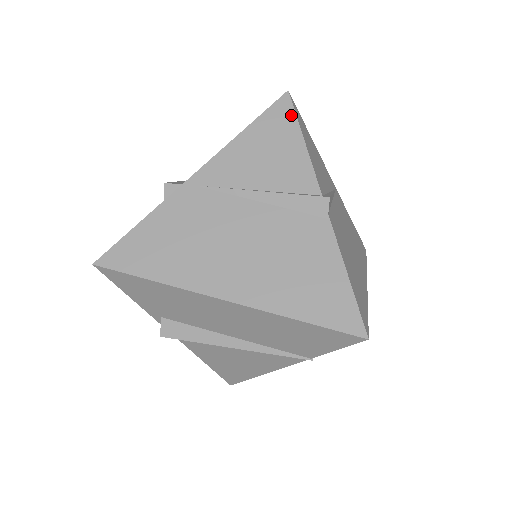
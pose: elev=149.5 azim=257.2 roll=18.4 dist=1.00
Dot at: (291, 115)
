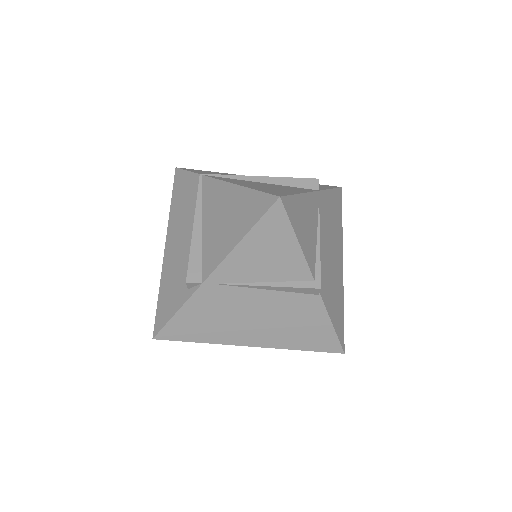
Dot at: (285, 221)
